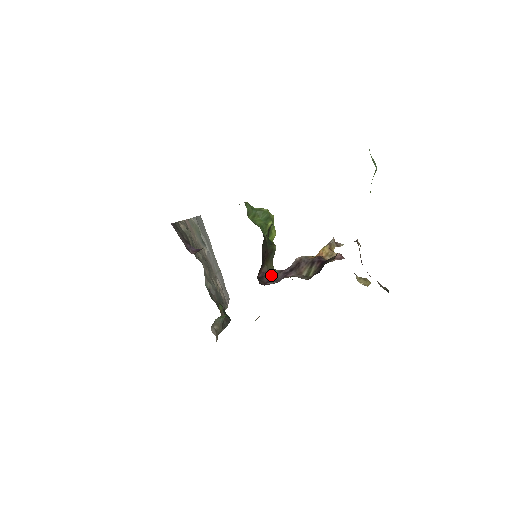
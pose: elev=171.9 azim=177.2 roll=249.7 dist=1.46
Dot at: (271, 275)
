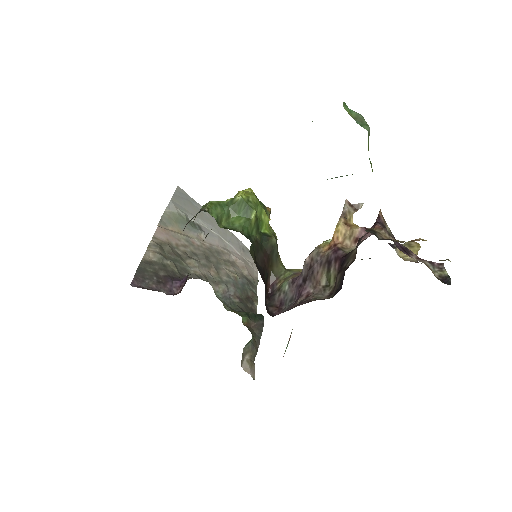
Dot at: (282, 291)
